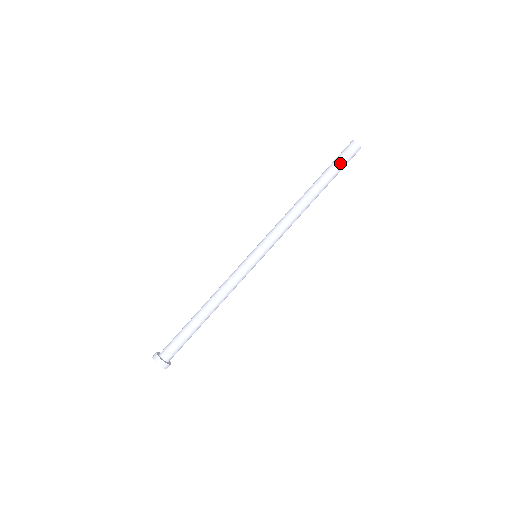
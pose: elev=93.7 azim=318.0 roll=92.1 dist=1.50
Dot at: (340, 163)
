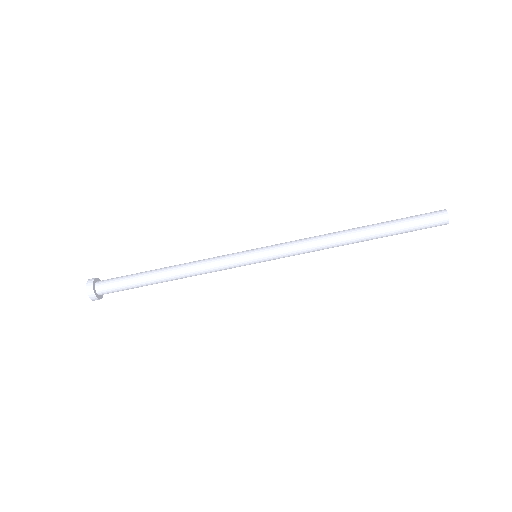
Dot at: (413, 225)
